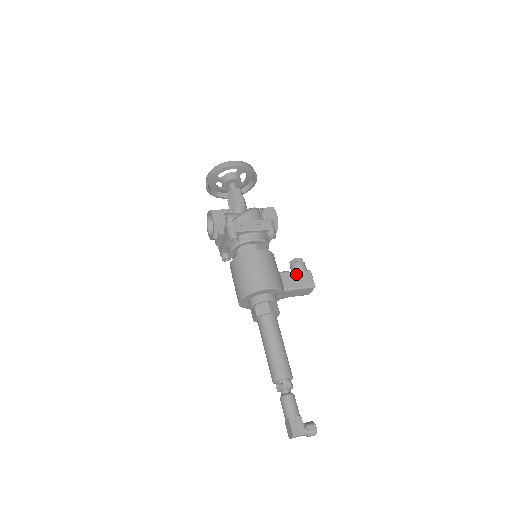
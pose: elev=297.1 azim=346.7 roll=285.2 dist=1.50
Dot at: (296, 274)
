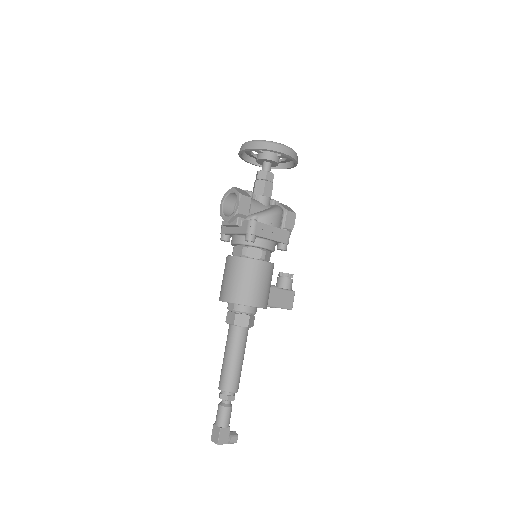
Dot at: (283, 292)
